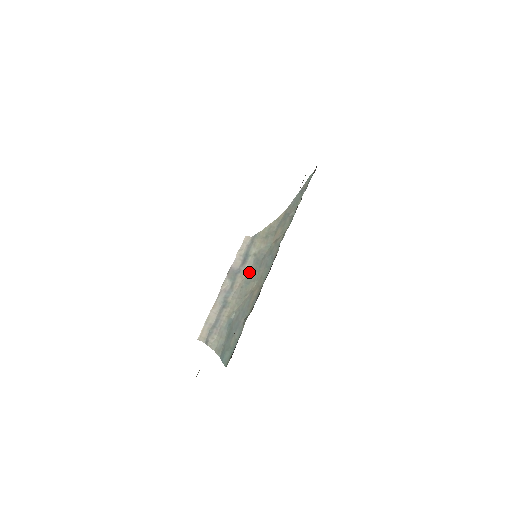
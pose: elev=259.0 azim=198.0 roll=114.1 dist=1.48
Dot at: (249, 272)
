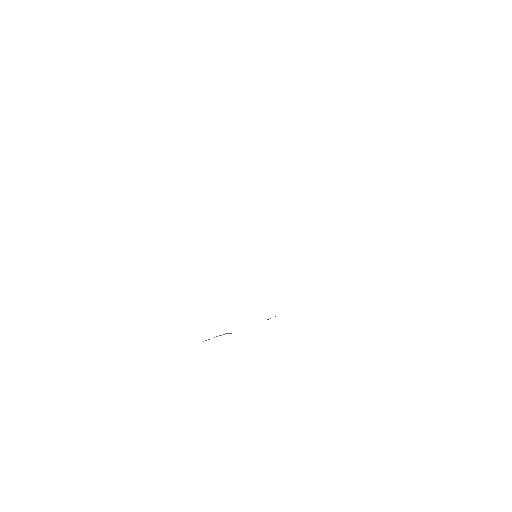
Dot at: occluded
